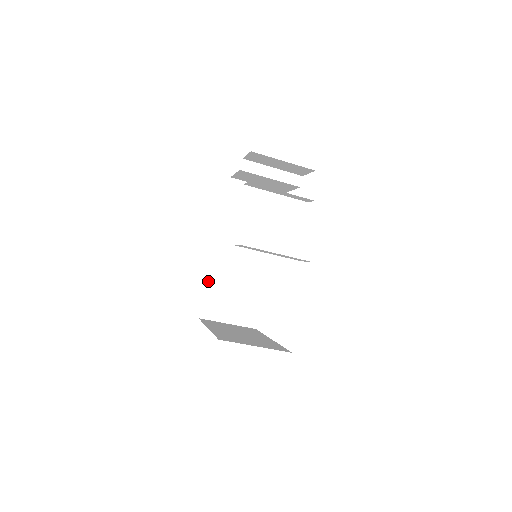
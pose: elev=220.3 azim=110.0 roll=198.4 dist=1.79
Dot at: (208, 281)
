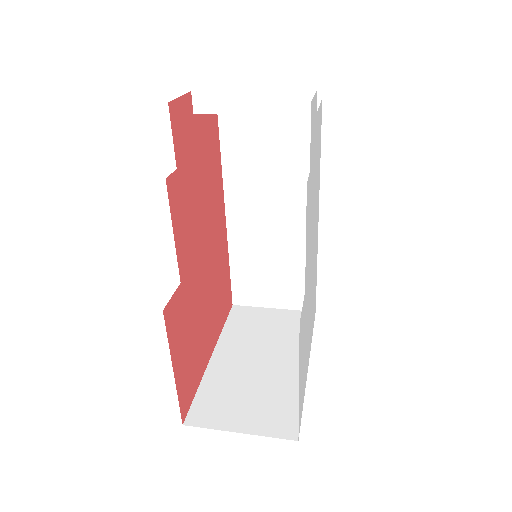
Dot at: (231, 260)
